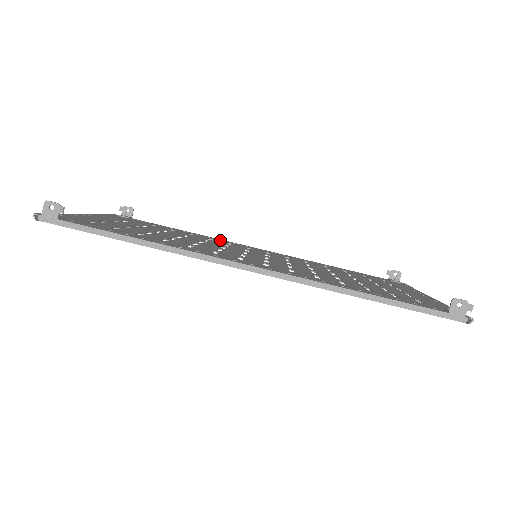
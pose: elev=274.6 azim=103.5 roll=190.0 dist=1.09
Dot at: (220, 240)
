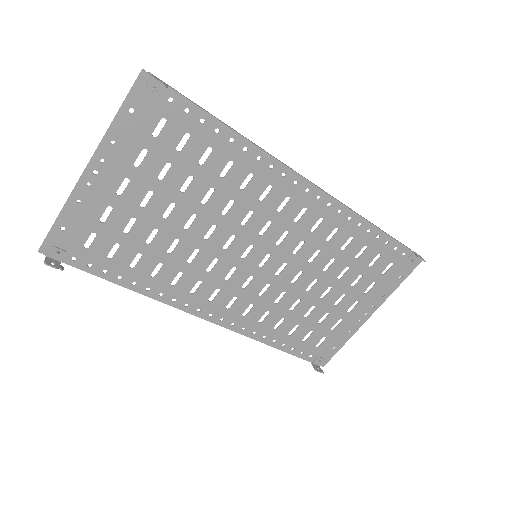
Dot at: (266, 172)
